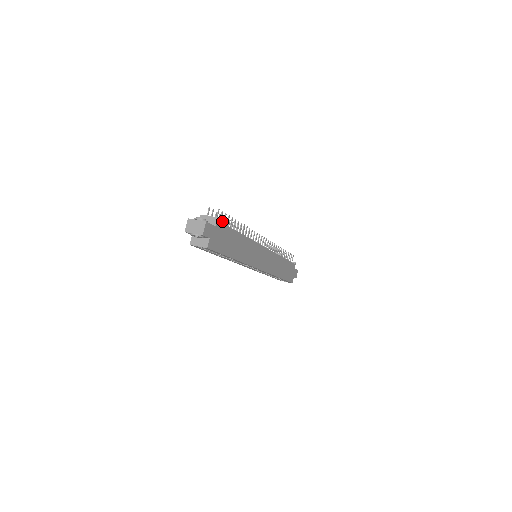
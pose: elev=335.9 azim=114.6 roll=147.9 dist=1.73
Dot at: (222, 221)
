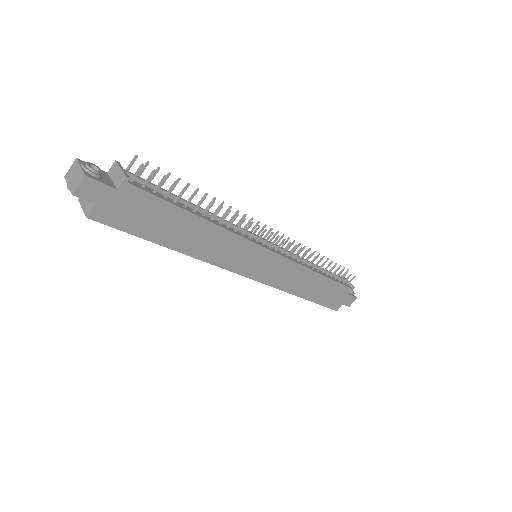
Dot at: occluded
